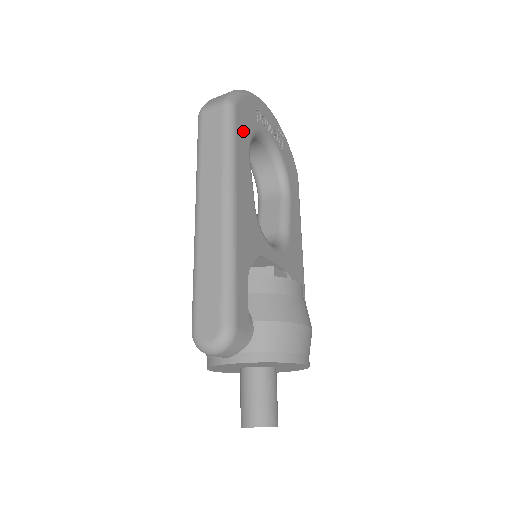
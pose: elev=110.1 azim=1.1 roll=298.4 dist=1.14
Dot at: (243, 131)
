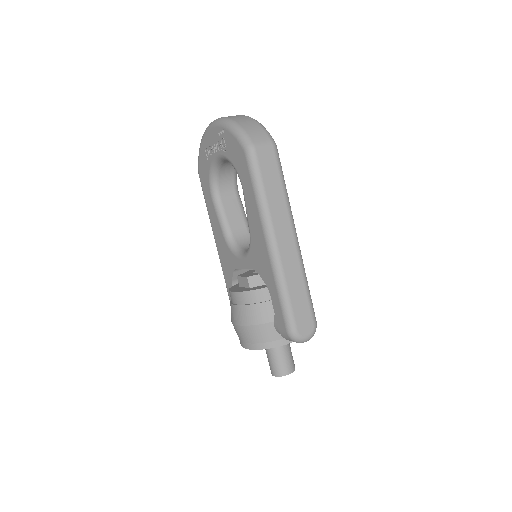
Dot at: occluded
